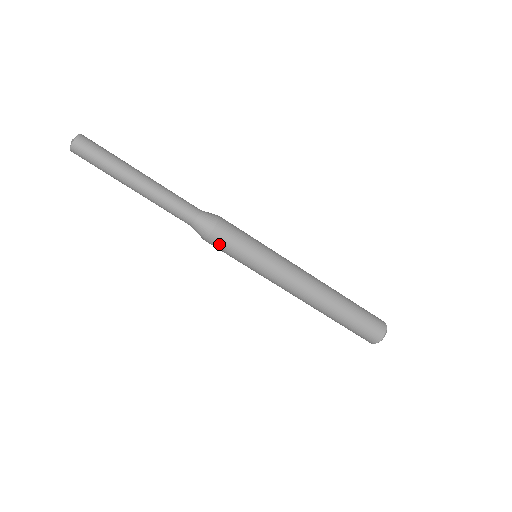
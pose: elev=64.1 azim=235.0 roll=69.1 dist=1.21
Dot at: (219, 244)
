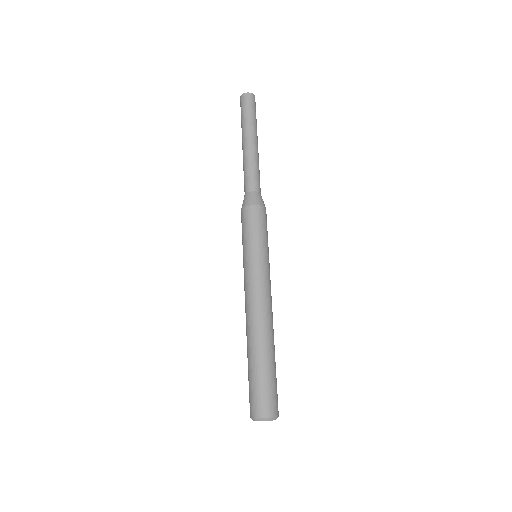
Dot at: (258, 216)
